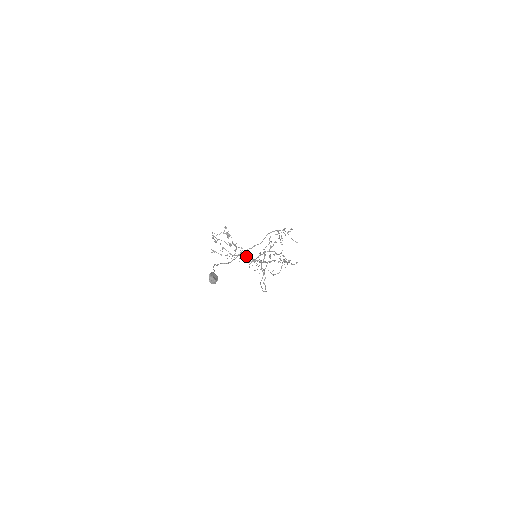
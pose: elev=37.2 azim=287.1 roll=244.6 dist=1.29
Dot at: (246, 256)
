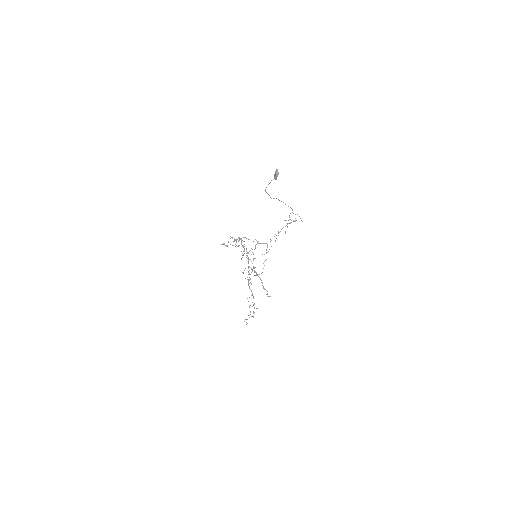
Dot at: (257, 241)
